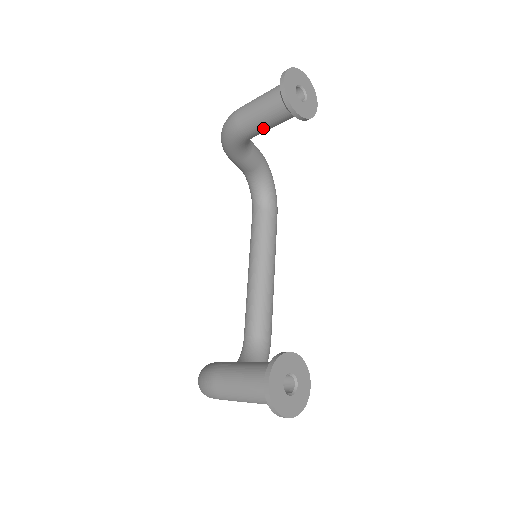
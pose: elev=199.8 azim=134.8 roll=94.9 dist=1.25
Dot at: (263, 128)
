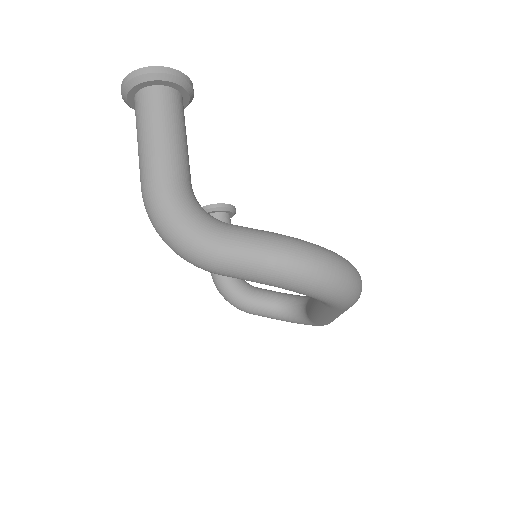
Dot at: occluded
